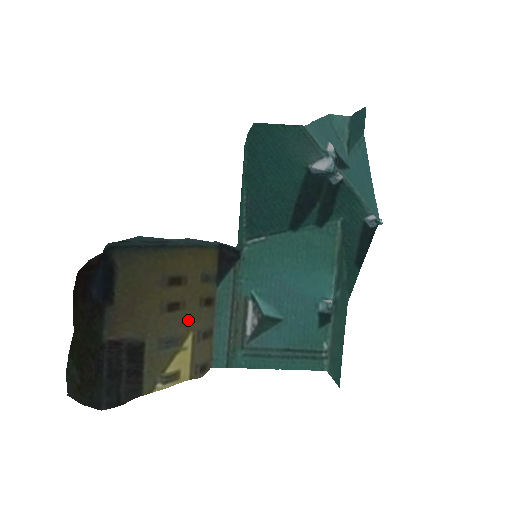
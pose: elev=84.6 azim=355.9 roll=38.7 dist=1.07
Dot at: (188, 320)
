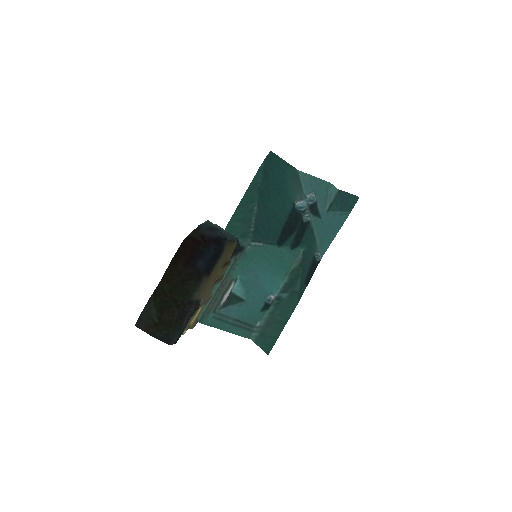
Dot at: (212, 289)
